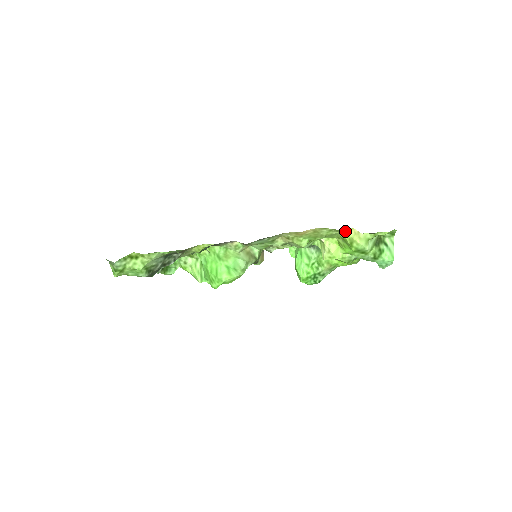
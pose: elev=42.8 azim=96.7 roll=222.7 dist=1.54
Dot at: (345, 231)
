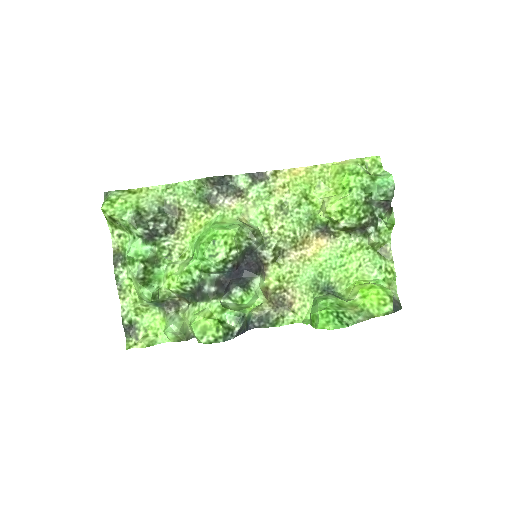
Dot at: (334, 164)
